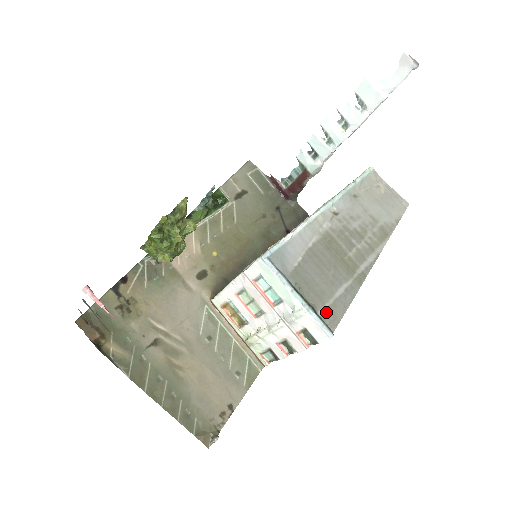
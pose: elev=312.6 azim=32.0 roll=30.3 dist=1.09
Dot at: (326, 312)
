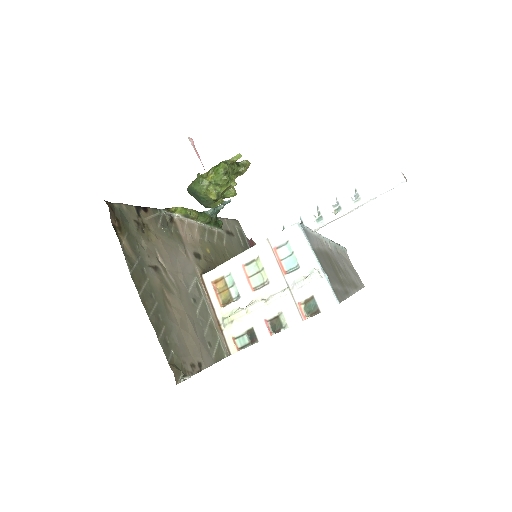
Dot at: occluded
